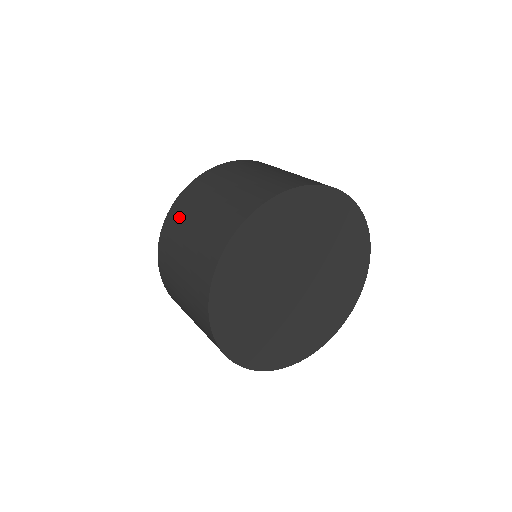
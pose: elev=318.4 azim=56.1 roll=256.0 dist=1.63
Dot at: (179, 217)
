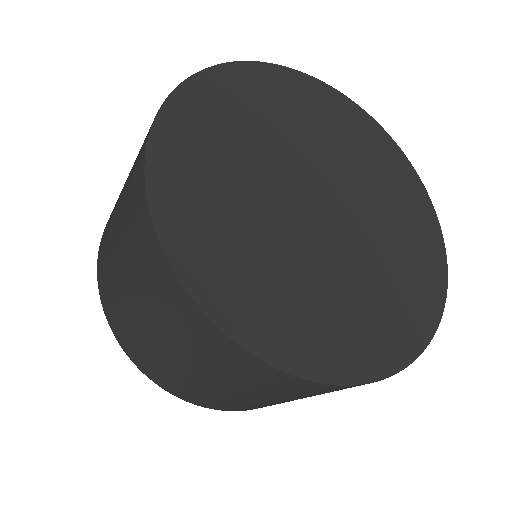
Dot at: occluded
